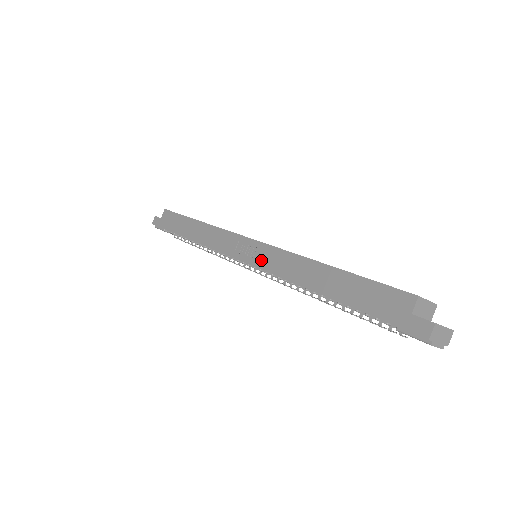
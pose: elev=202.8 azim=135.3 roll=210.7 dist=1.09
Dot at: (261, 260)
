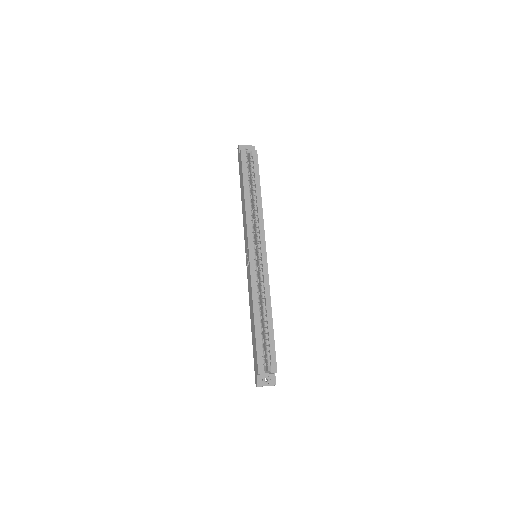
Dot at: (248, 272)
